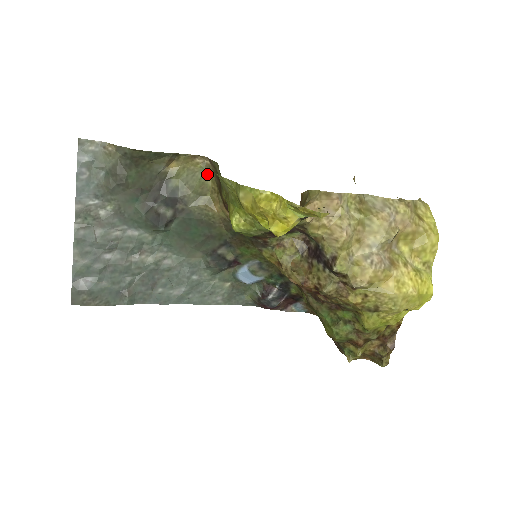
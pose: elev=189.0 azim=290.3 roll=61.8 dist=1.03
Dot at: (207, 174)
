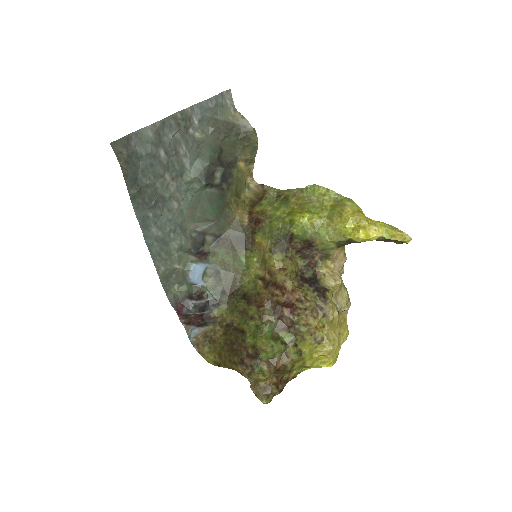
Dot at: (244, 191)
